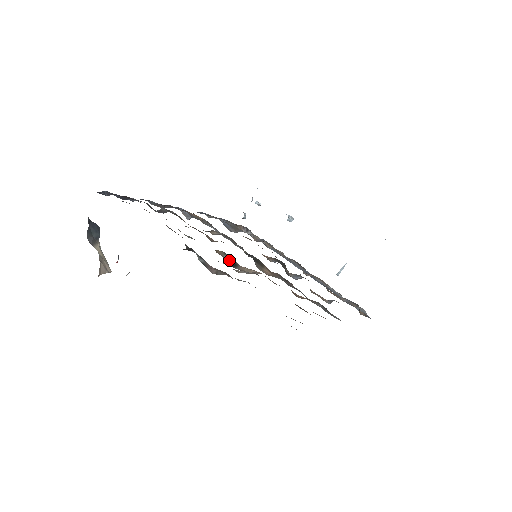
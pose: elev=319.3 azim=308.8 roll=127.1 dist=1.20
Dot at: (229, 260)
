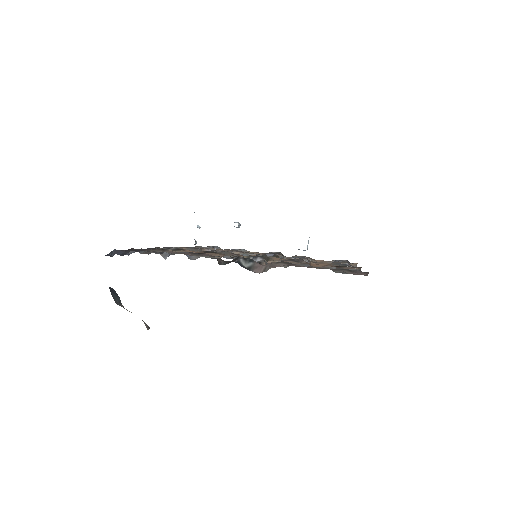
Dot at: occluded
